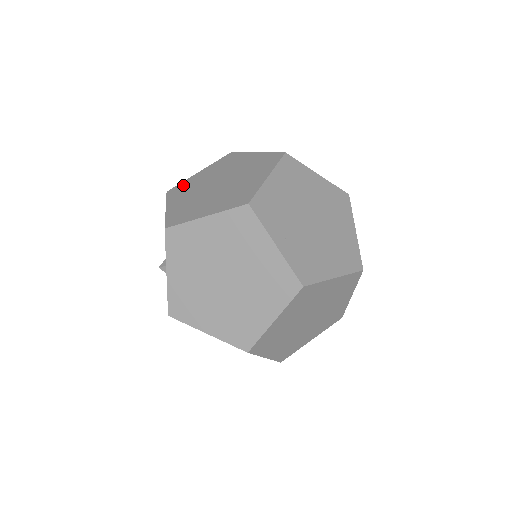
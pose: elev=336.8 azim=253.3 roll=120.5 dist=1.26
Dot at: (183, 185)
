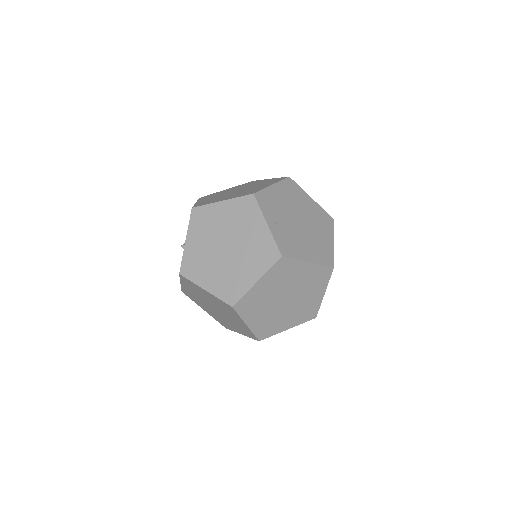
Dot at: (212, 194)
